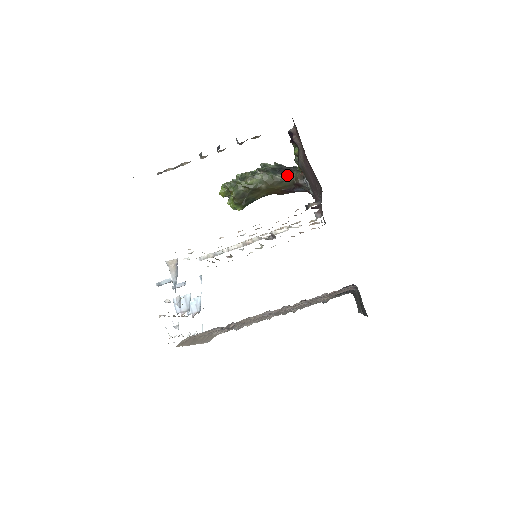
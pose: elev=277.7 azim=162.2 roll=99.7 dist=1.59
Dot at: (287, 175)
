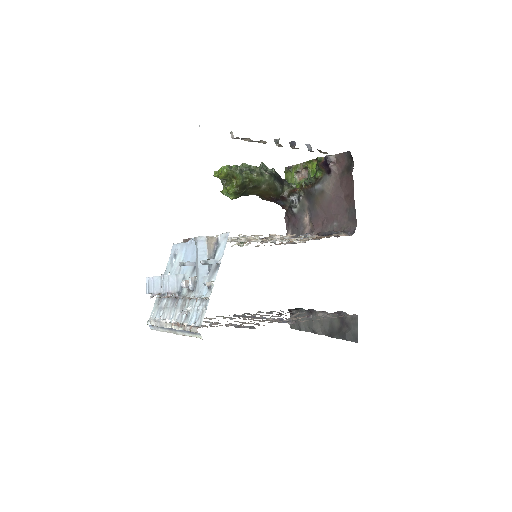
Dot at: (281, 185)
